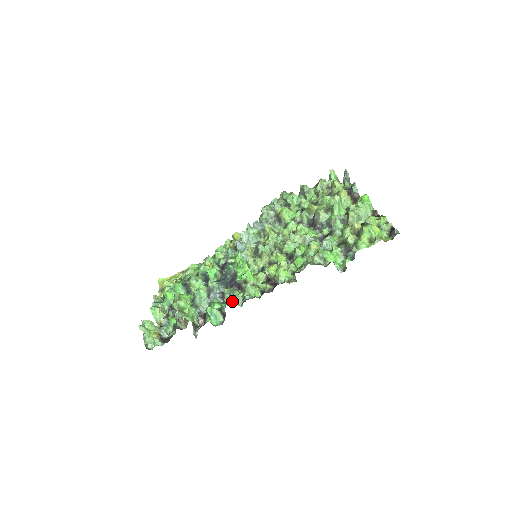
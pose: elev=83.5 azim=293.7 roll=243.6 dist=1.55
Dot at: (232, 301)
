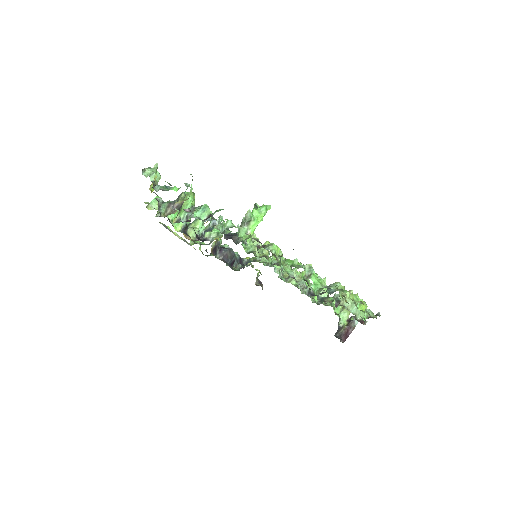
Dot at: (224, 221)
